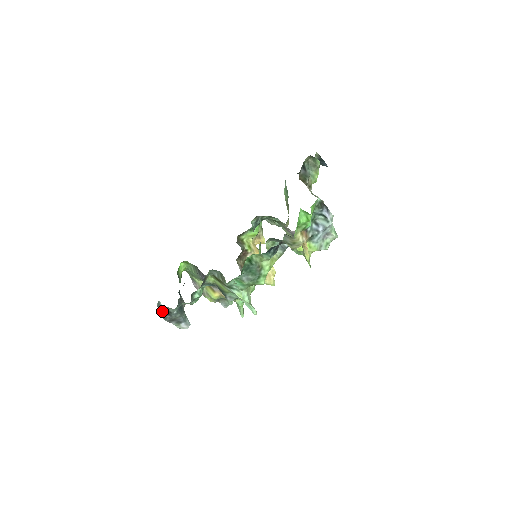
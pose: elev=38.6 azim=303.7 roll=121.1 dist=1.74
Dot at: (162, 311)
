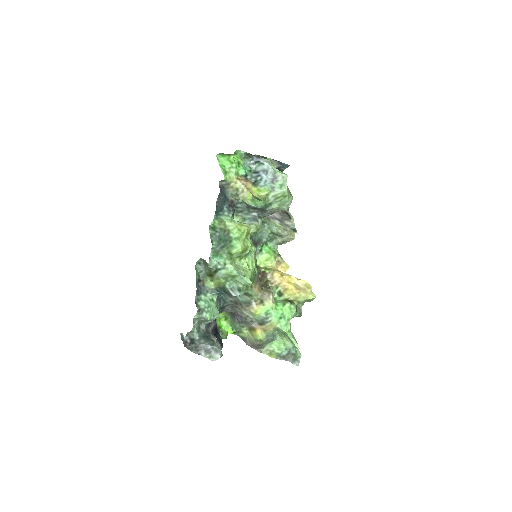
Dot at: (187, 342)
